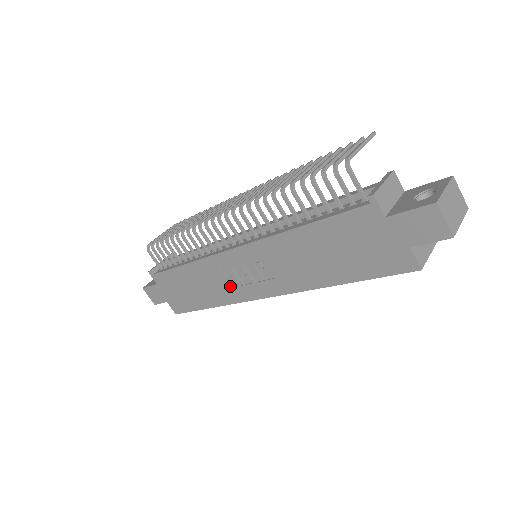
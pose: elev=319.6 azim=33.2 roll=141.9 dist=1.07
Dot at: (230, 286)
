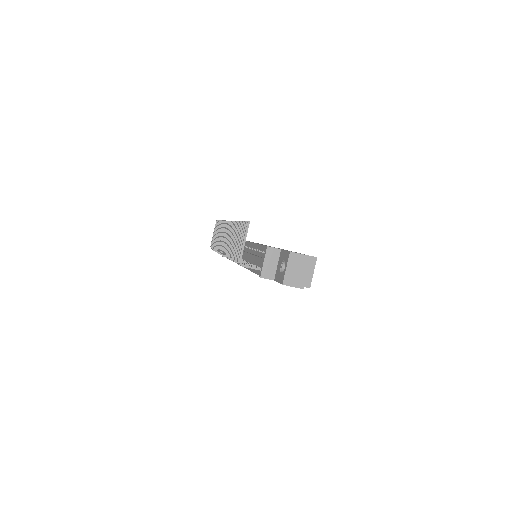
Dot at: occluded
